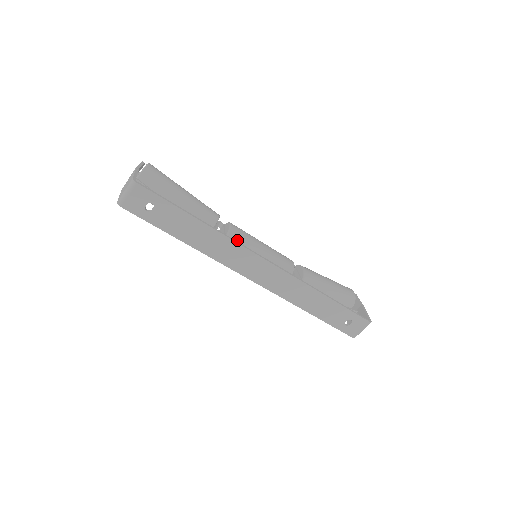
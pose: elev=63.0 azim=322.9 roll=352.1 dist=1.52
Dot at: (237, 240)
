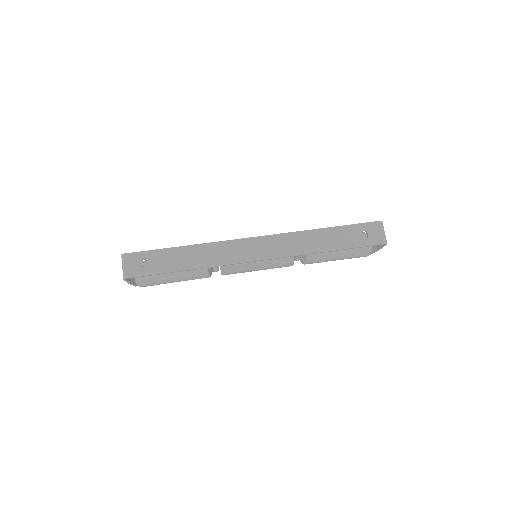
Dot at: occluded
